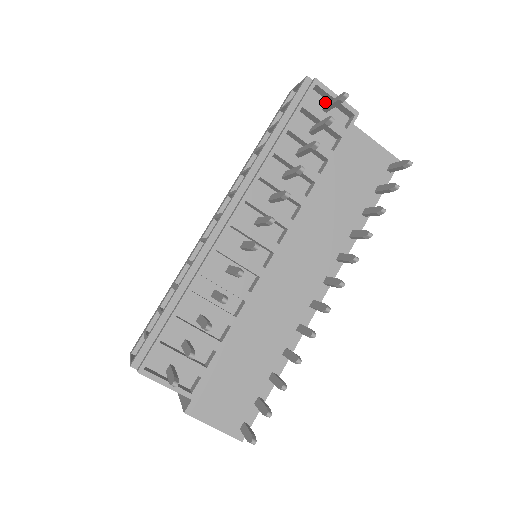
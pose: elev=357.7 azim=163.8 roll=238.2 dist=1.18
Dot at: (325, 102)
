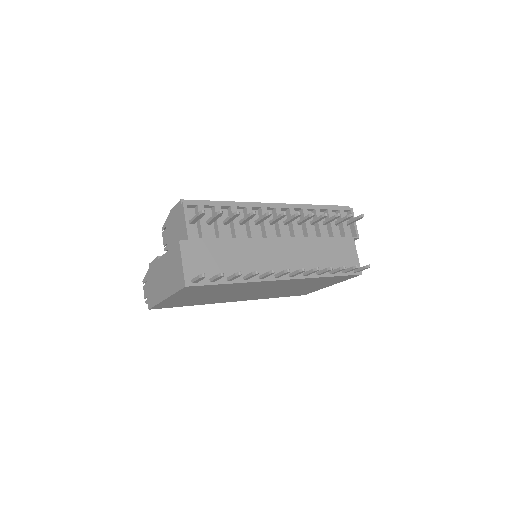
Dot at: occluded
